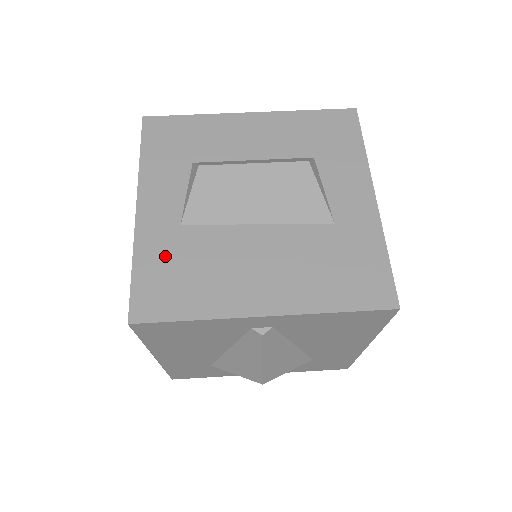
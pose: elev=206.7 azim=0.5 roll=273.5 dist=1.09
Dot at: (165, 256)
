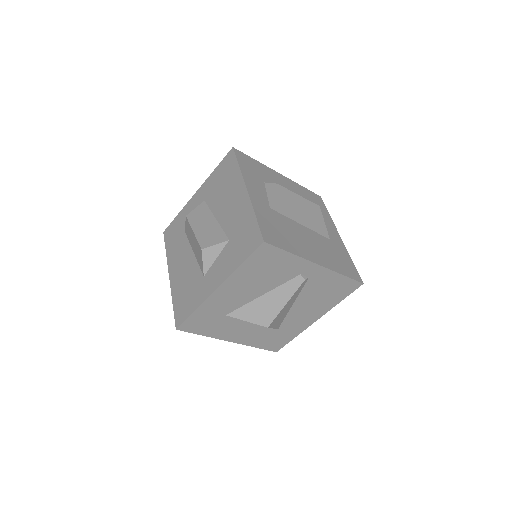
Dot at: (269, 219)
